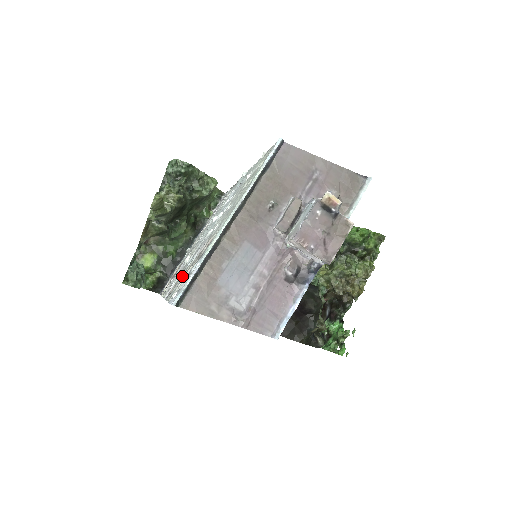
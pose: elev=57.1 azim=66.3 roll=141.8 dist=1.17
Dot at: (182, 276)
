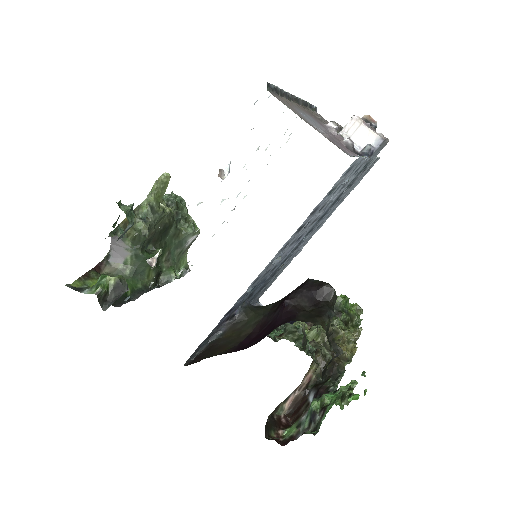
Dot at: occluded
